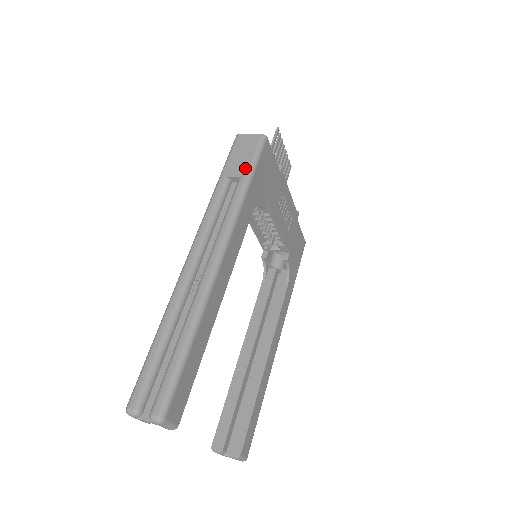
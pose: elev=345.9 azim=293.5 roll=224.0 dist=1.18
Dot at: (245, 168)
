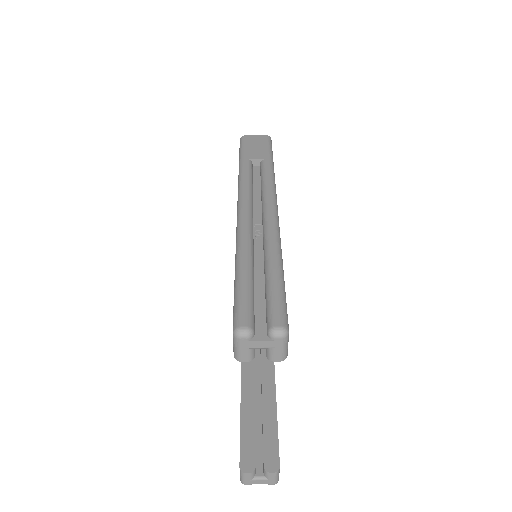
Dot at: (265, 154)
